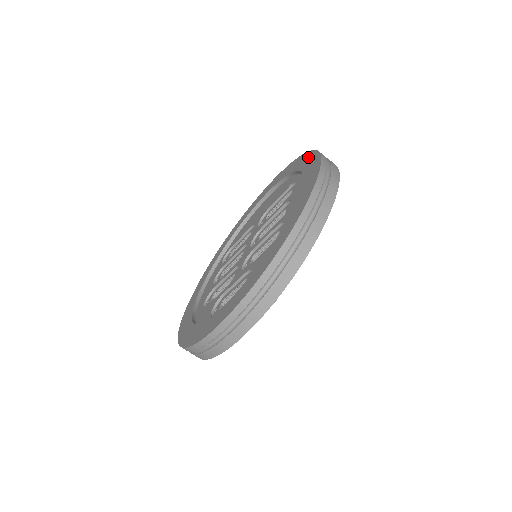
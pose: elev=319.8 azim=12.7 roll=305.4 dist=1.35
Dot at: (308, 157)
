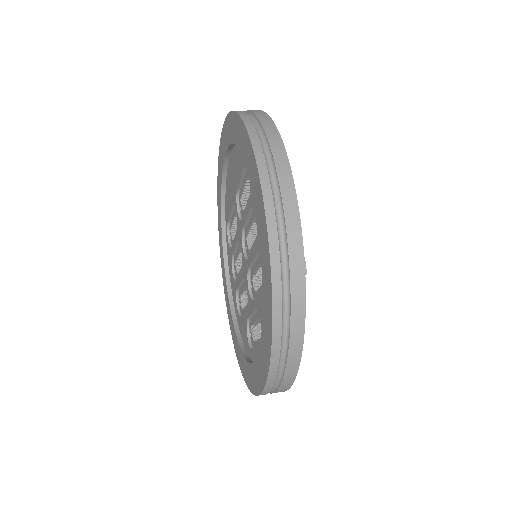
Dot at: (242, 134)
